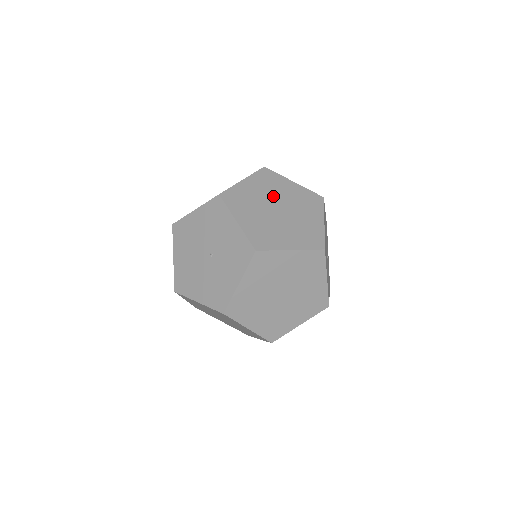
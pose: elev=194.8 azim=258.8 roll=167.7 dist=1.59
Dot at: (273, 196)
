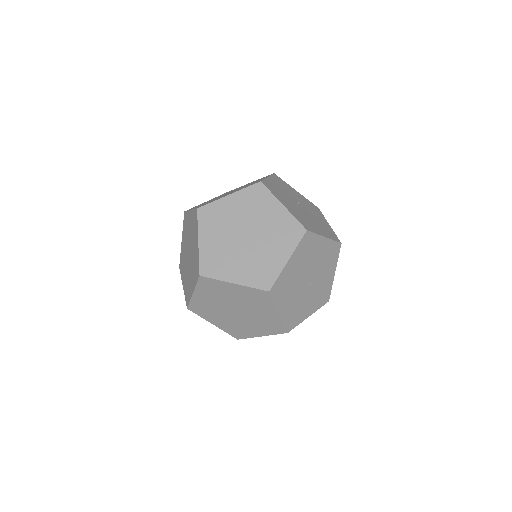
Dot at: (225, 301)
